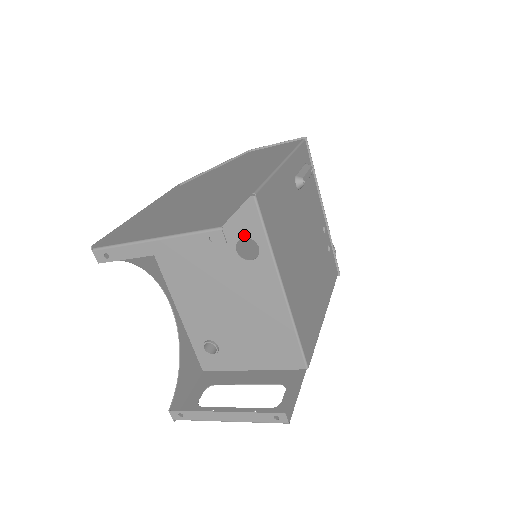
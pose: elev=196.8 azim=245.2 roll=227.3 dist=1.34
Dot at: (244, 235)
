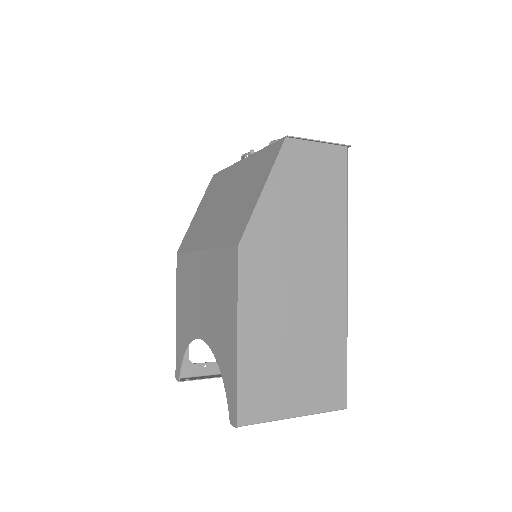
Dot at: occluded
